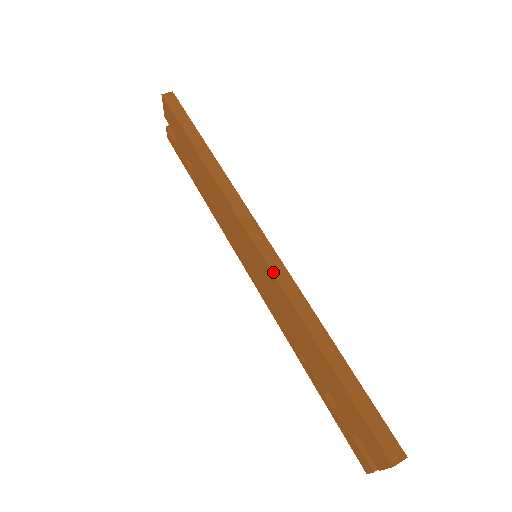
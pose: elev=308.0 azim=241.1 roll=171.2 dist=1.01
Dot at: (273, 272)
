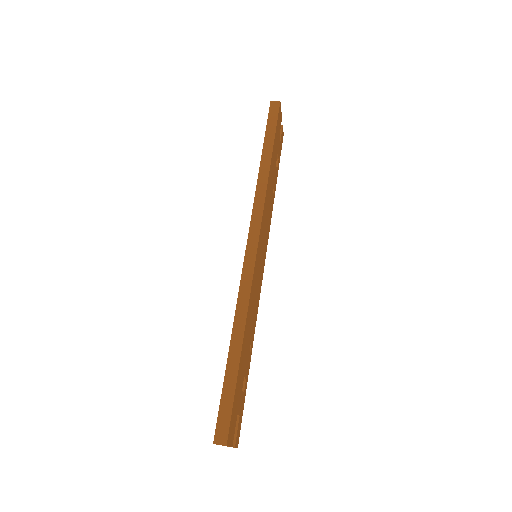
Dot at: (242, 273)
